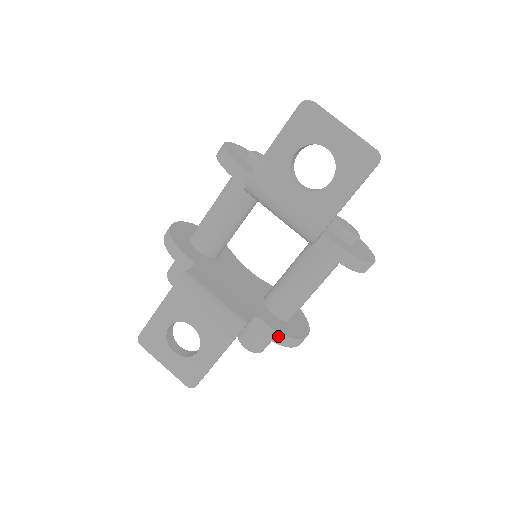
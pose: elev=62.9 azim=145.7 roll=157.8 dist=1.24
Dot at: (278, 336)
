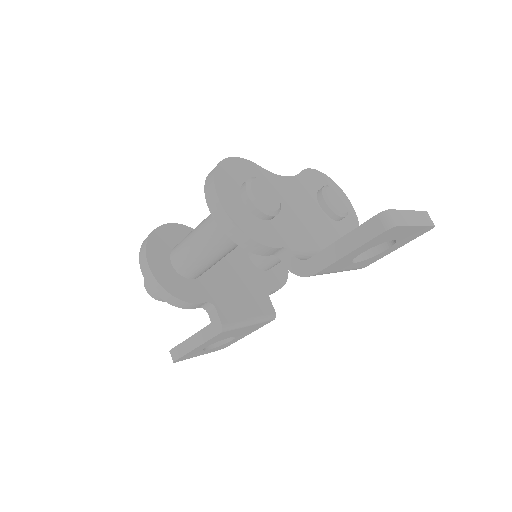
Dot at: (281, 287)
